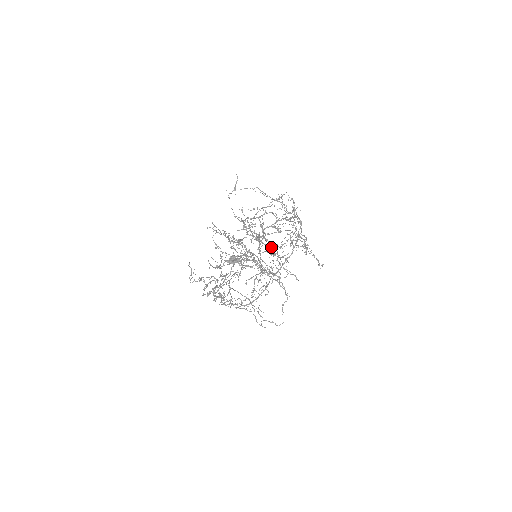
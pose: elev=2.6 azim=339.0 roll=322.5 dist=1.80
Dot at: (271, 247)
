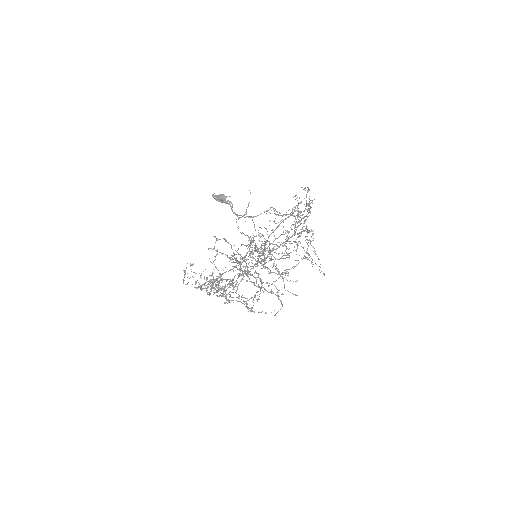
Dot at: occluded
